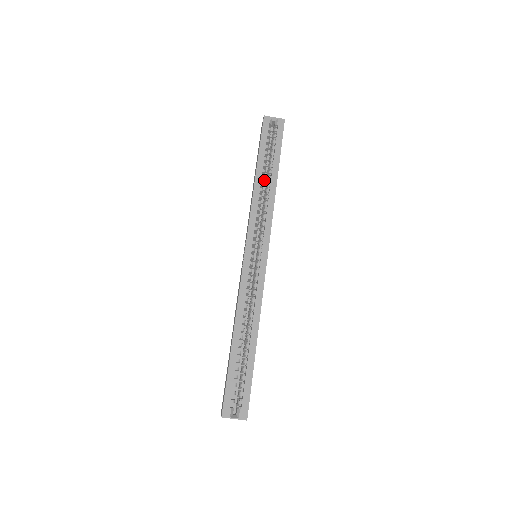
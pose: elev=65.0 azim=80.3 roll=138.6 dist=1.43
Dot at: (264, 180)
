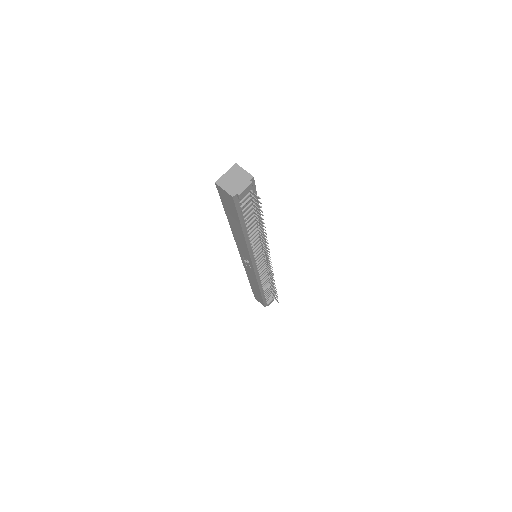
Dot at: occluded
